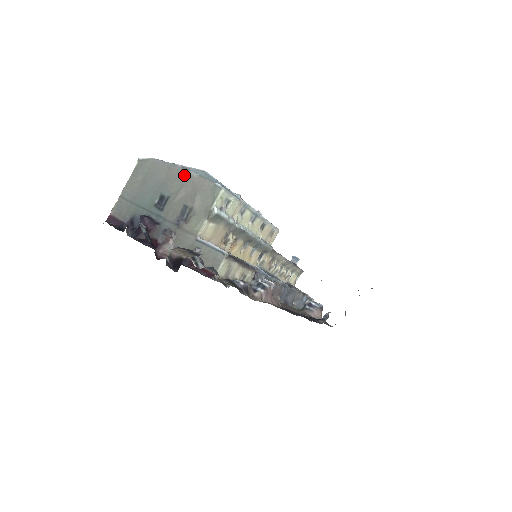
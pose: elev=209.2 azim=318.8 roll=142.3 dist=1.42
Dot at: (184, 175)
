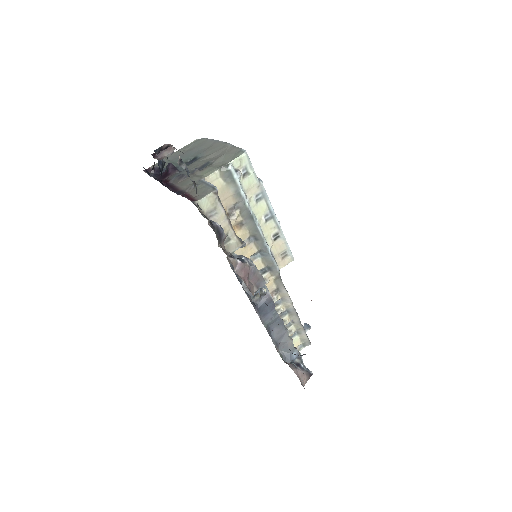
Dot at: (222, 145)
